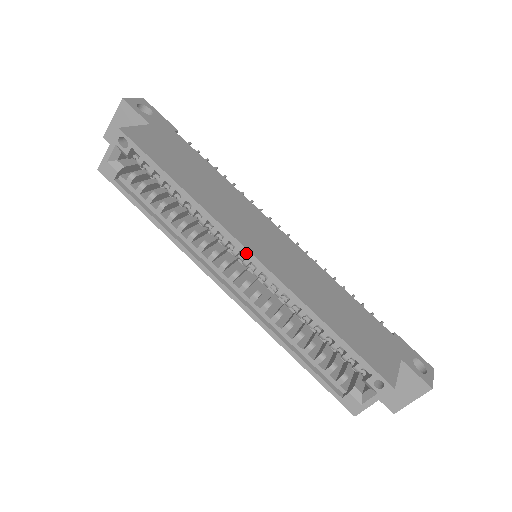
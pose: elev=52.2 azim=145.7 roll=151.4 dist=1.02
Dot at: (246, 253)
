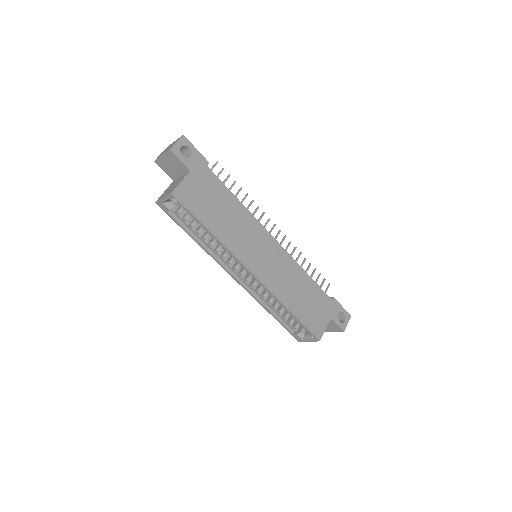
Dot at: (249, 273)
